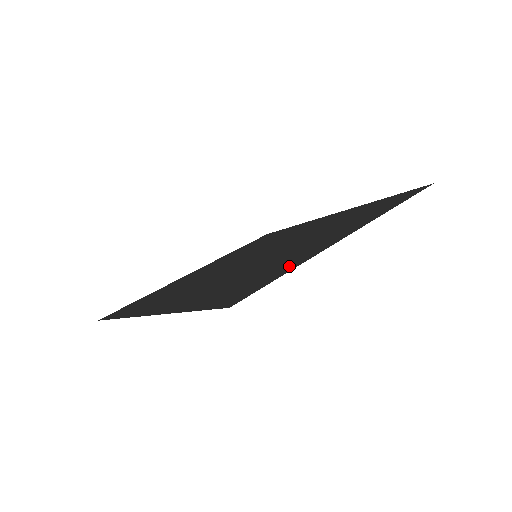
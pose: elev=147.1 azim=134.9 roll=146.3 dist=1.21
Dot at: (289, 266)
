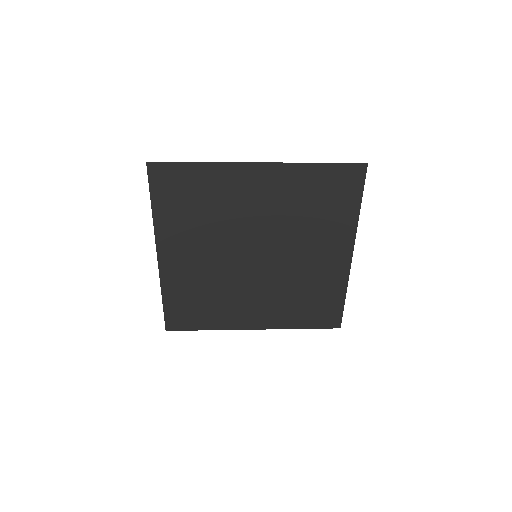
Dot at: (204, 172)
